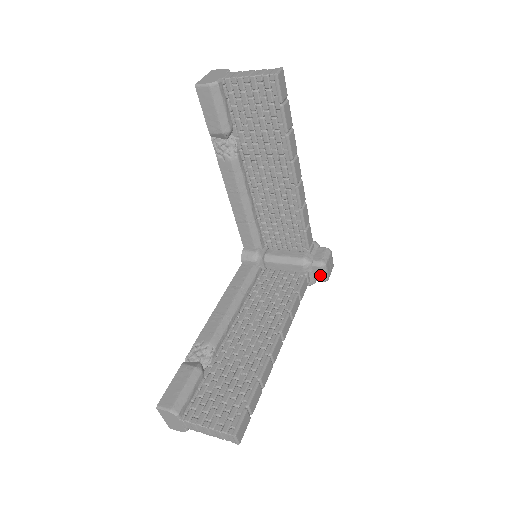
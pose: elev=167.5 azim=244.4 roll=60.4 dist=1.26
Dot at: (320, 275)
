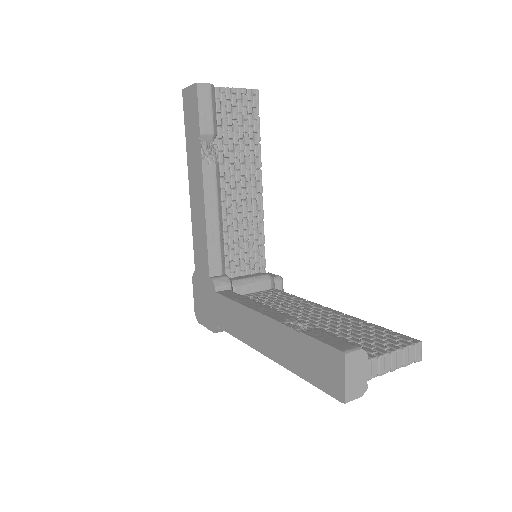
Dot at: occluded
